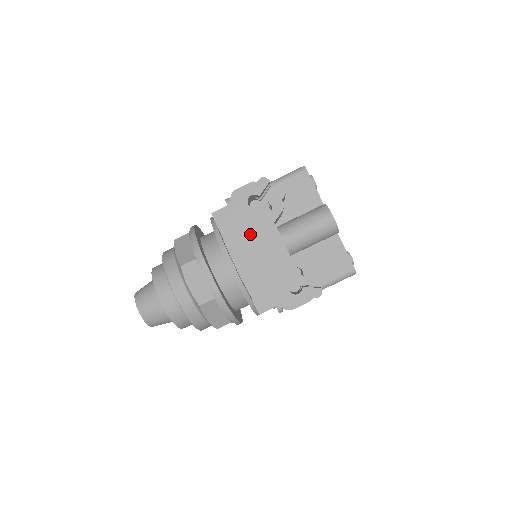
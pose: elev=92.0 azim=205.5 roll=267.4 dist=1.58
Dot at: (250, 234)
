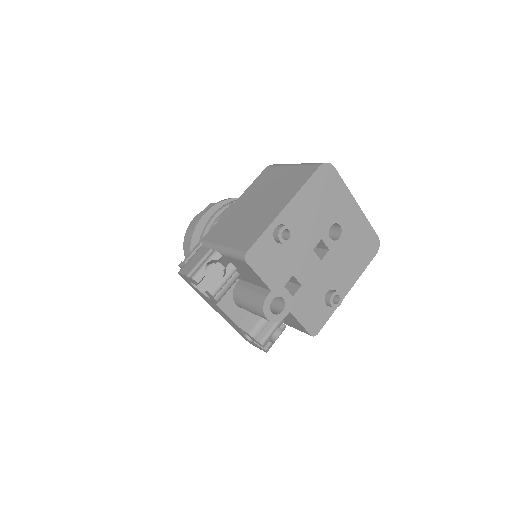
Dot at: (204, 299)
